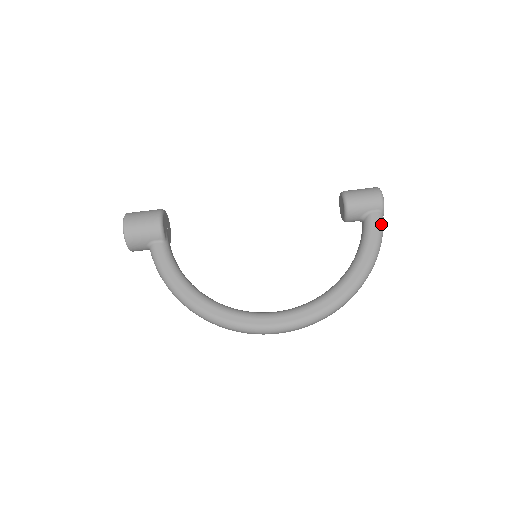
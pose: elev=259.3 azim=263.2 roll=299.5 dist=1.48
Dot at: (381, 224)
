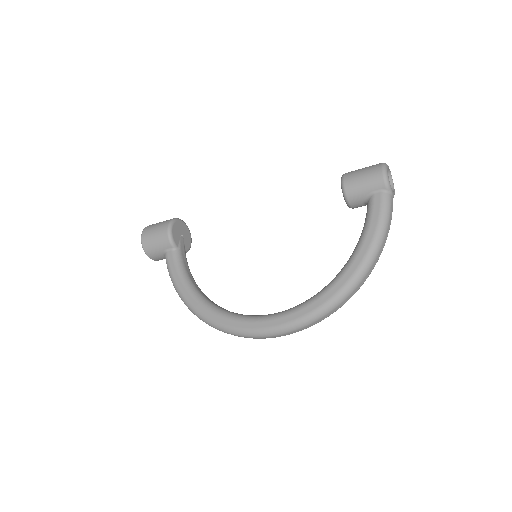
Dot at: (385, 206)
